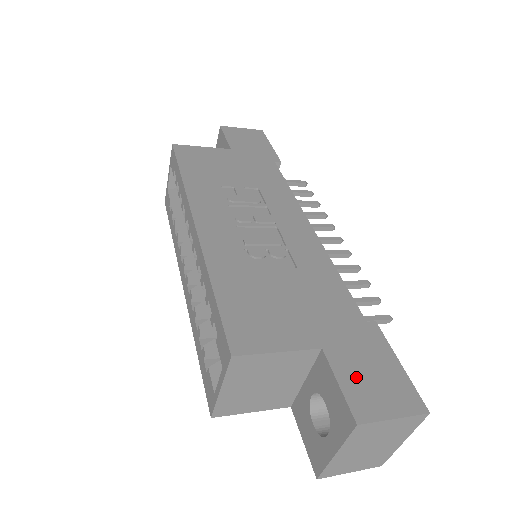
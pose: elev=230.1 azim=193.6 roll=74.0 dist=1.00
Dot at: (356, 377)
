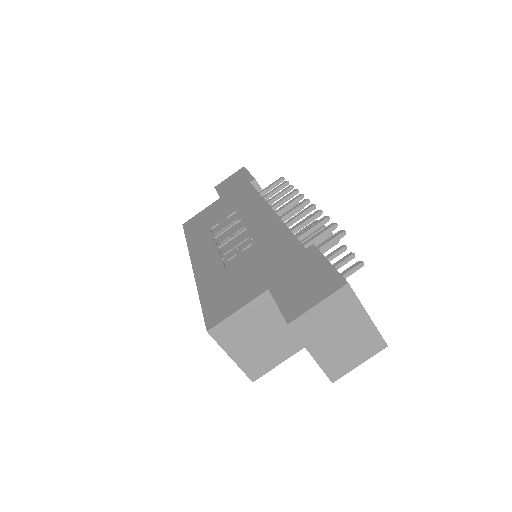
Dot at: (291, 293)
